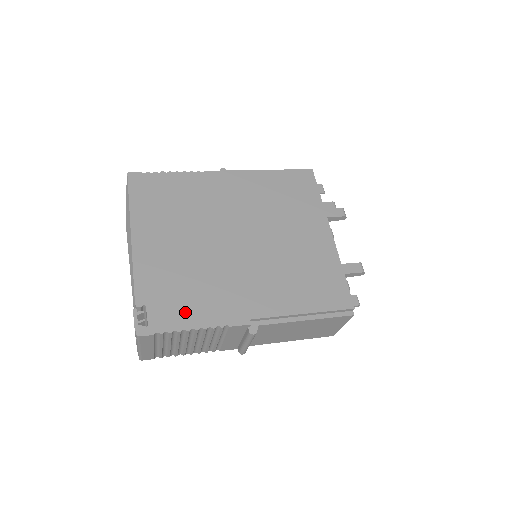
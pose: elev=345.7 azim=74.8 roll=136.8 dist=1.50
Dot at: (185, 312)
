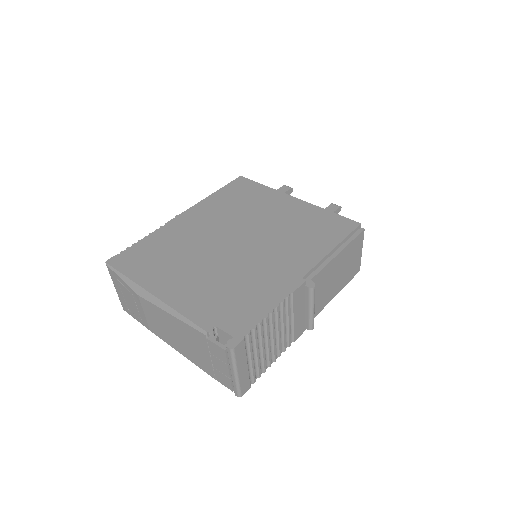
Dot at: (250, 308)
